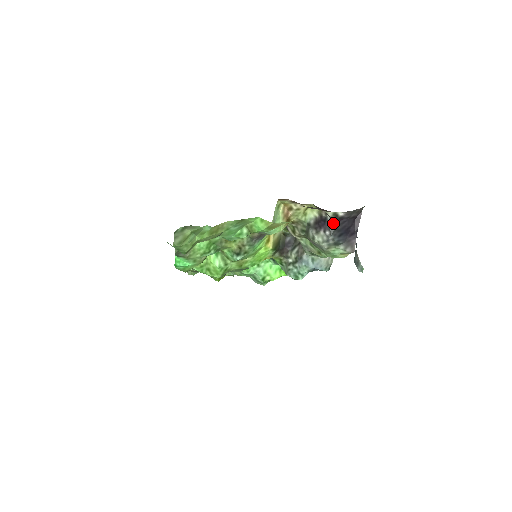
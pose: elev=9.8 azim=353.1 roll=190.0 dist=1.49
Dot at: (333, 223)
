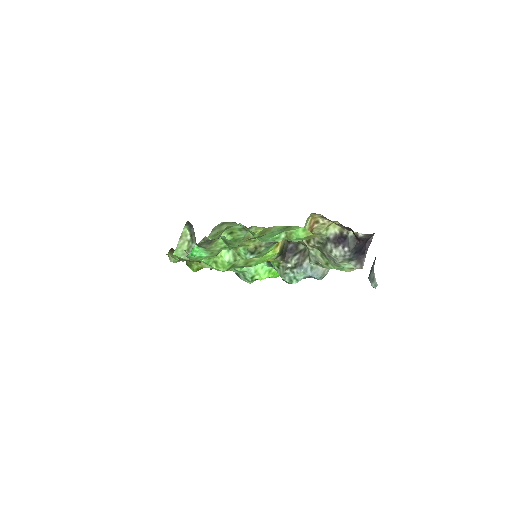
Dot at: (352, 241)
